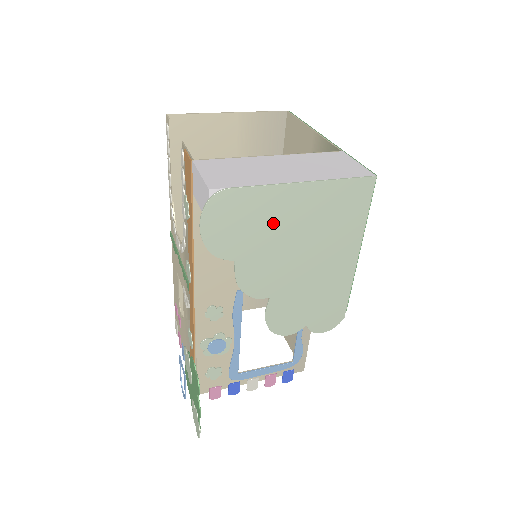
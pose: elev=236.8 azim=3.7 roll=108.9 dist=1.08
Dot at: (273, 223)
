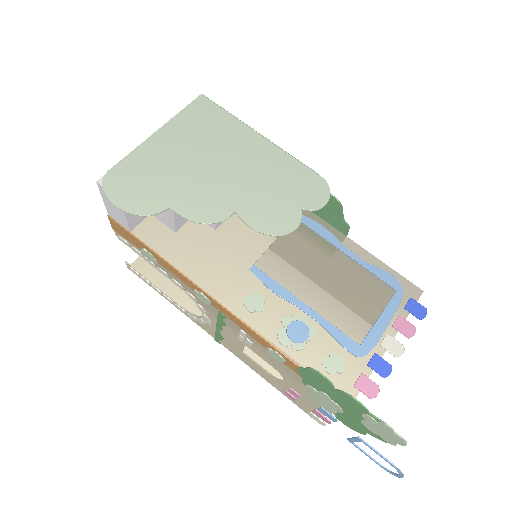
Dot at: (166, 166)
